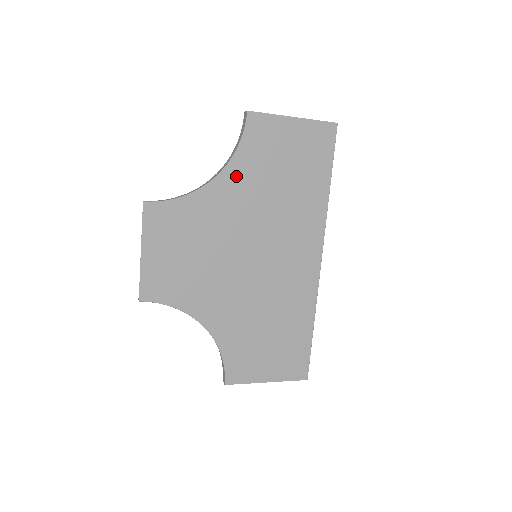
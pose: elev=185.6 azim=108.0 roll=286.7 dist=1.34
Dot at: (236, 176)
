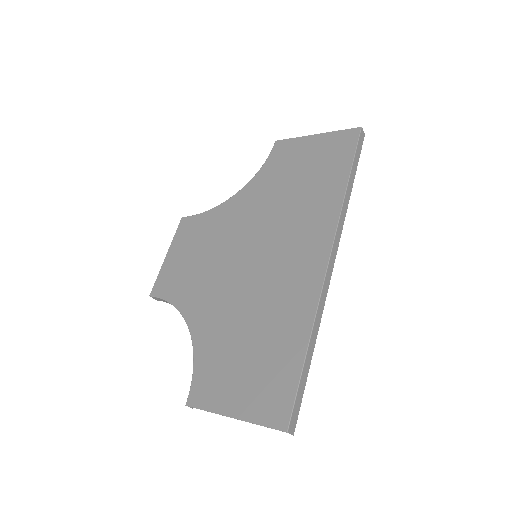
Dot at: (255, 188)
